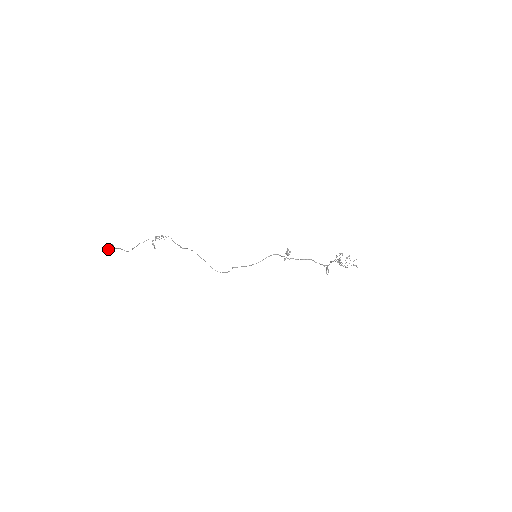
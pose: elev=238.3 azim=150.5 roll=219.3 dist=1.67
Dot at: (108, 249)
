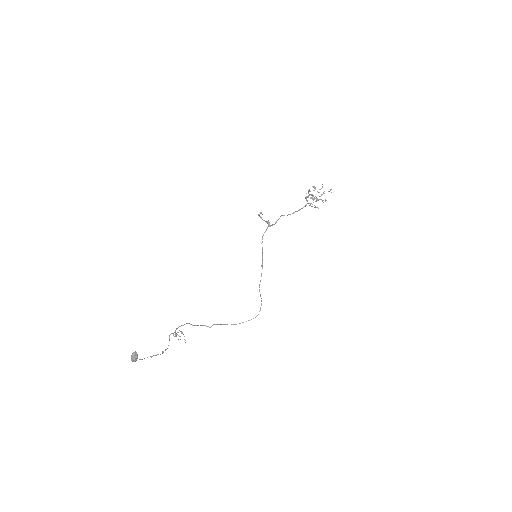
Dot at: (132, 357)
